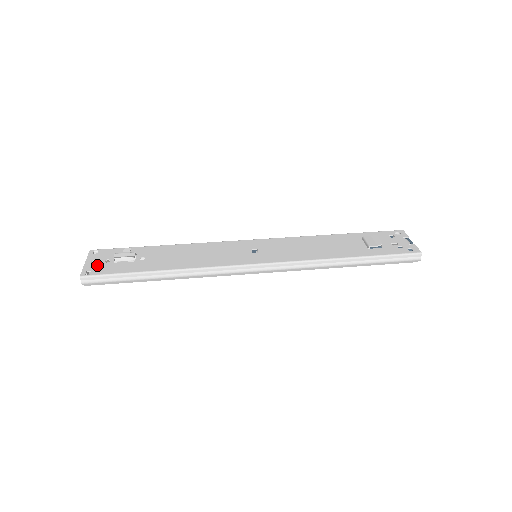
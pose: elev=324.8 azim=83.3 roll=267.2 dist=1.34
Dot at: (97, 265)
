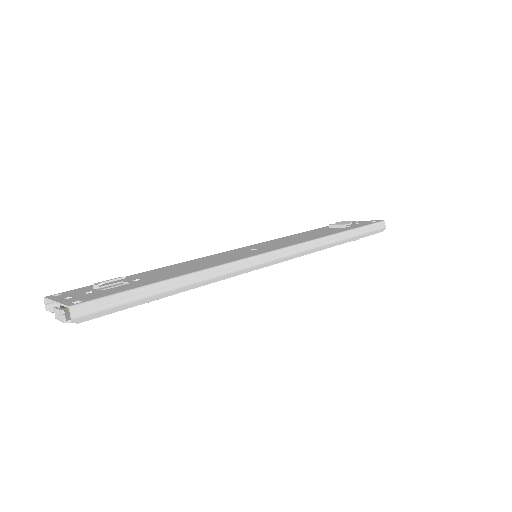
Dot at: (80, 297)
